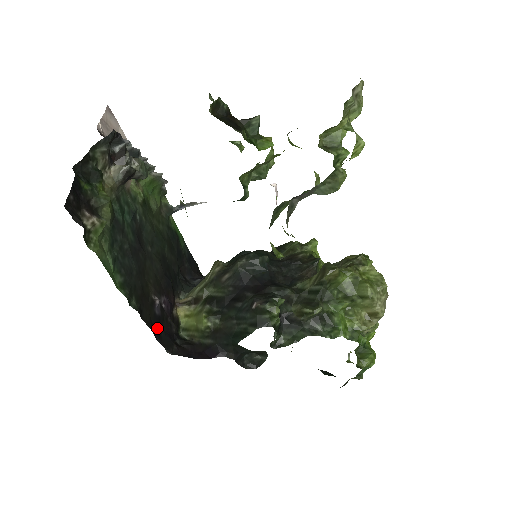
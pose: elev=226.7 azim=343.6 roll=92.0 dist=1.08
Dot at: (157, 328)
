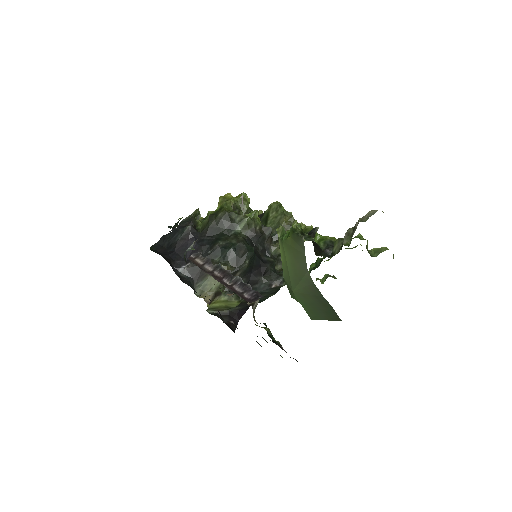
Dot at: occluded
